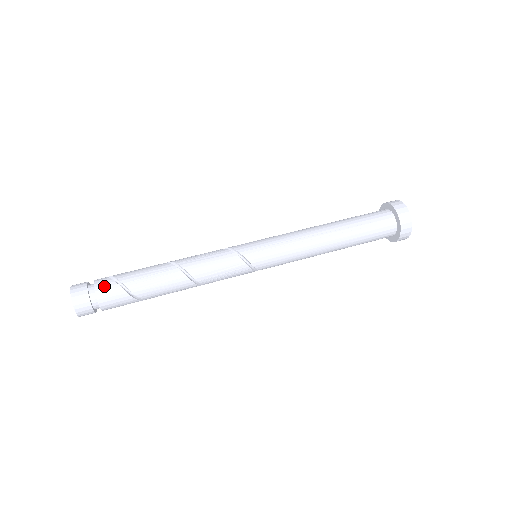
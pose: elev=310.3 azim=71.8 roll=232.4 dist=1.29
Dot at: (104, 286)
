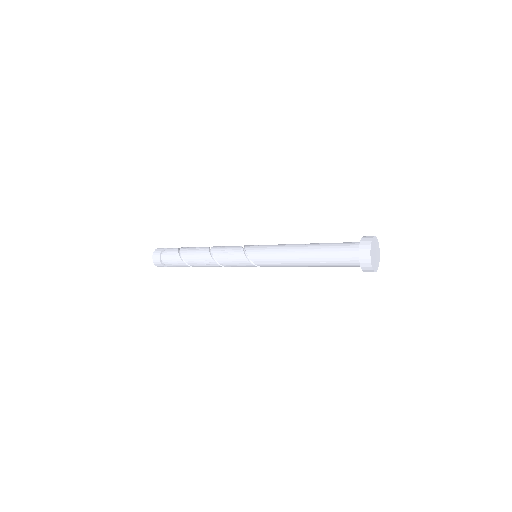
Dot at: occluded
